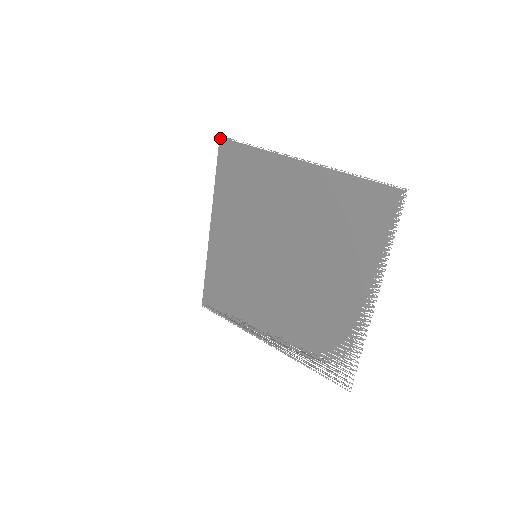
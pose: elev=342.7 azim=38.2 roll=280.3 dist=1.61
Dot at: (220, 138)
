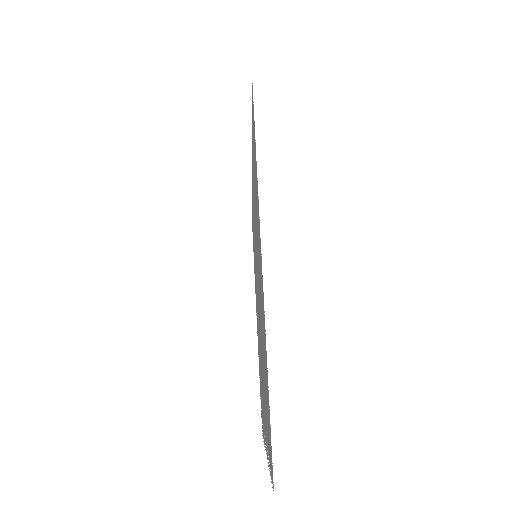
Dot at: (252, 85)
